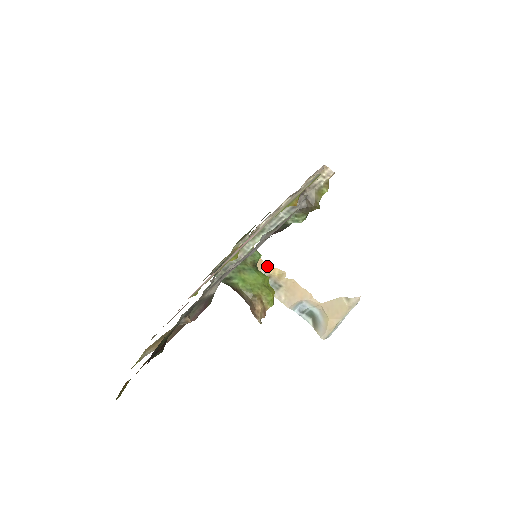
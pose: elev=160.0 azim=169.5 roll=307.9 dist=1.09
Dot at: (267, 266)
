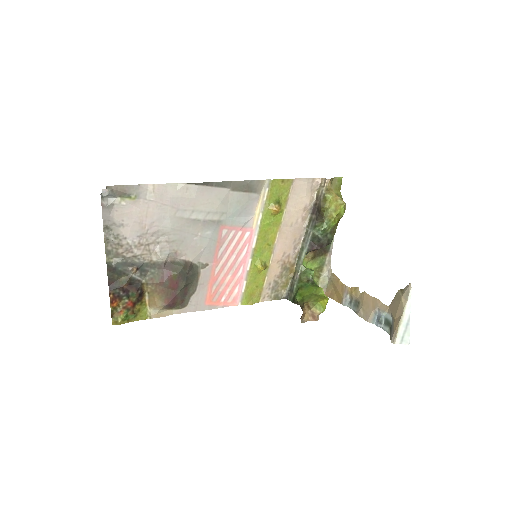
Dot at: (347, 288)
